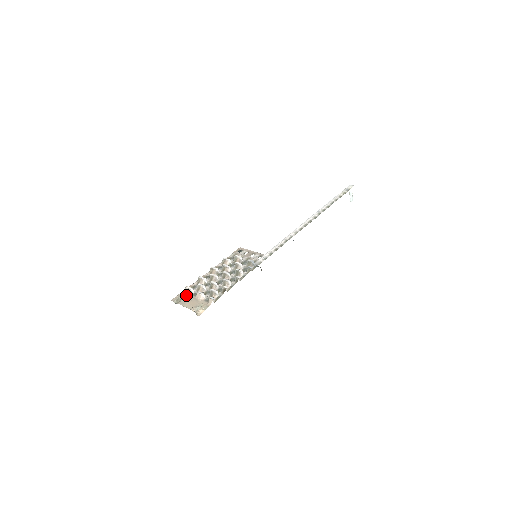
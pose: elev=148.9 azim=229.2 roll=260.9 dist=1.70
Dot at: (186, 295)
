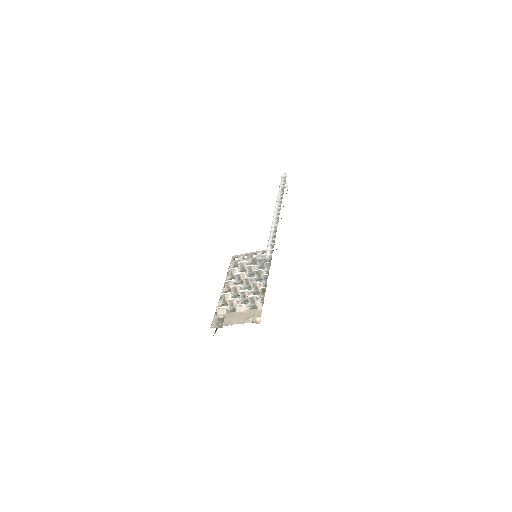
Dot at: (223, 316)
